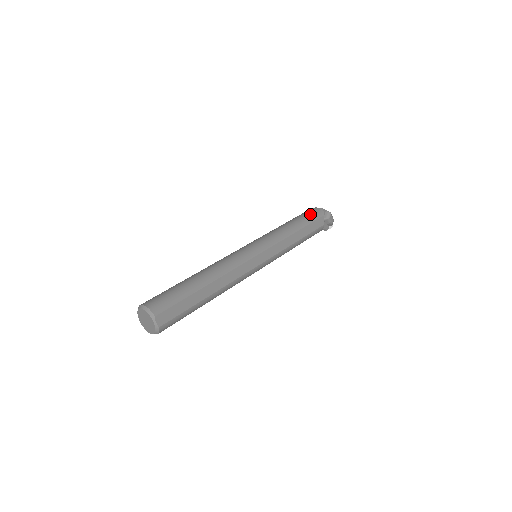
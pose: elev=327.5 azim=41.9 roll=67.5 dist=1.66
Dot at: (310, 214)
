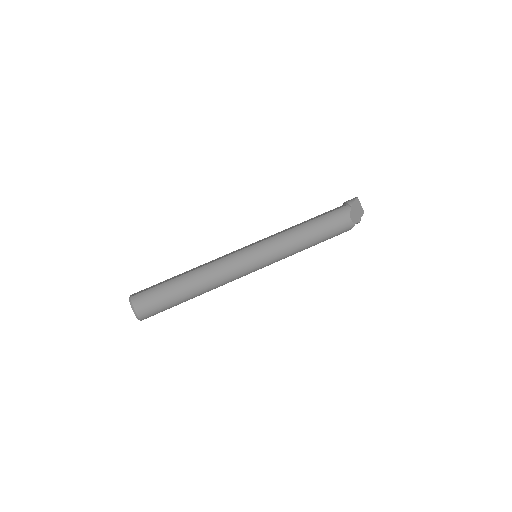
Dot at: (337, 232)
